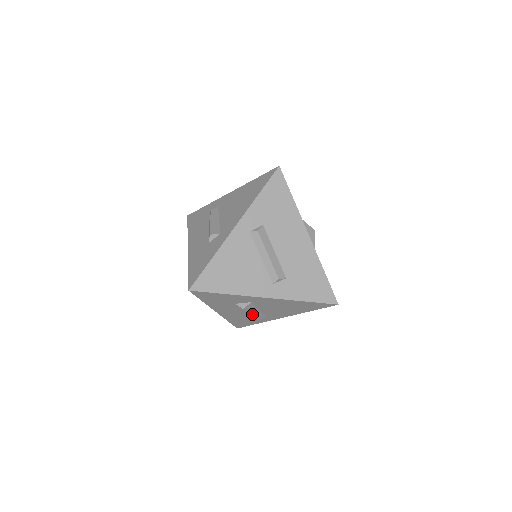
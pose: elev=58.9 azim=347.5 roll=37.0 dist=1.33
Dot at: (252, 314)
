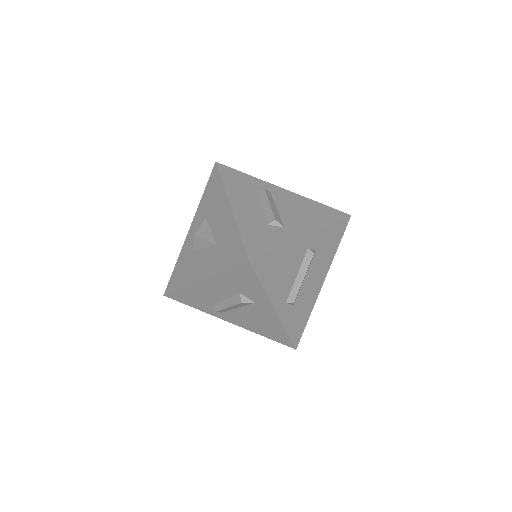
Dot at: (229, 307)
